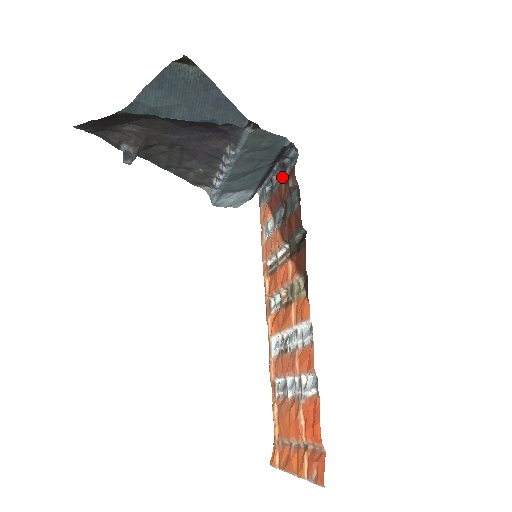
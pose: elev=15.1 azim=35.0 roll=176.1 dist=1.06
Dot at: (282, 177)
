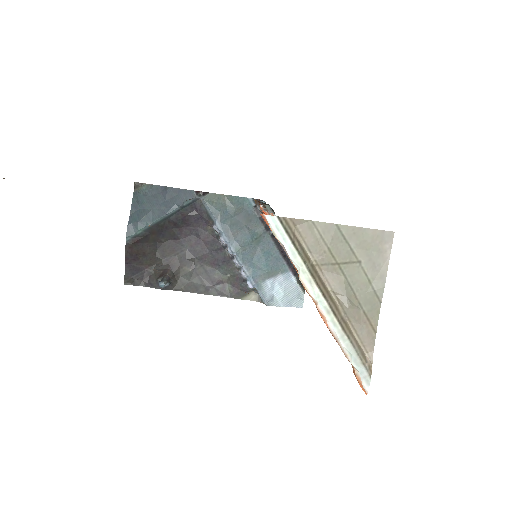
Dot at: occluded
